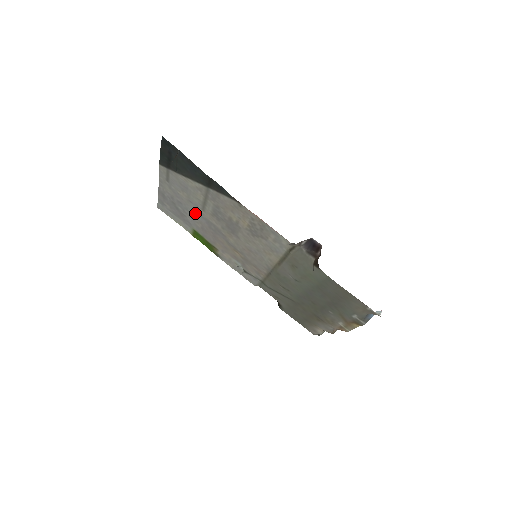
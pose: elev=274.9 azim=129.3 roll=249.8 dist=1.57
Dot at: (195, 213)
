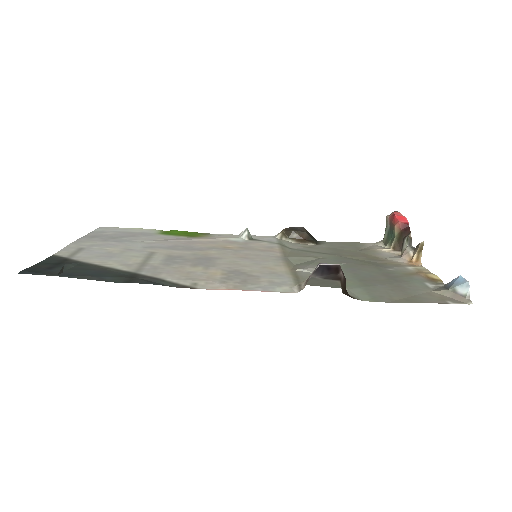
Dot at: (146, 245)
